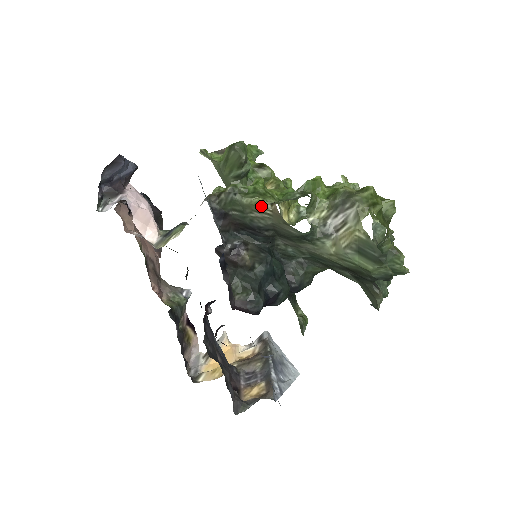
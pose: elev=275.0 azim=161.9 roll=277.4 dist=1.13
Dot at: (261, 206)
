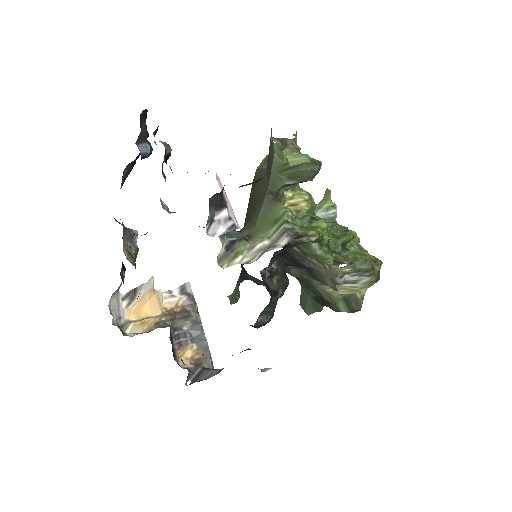
Dot at: (327, 262)
